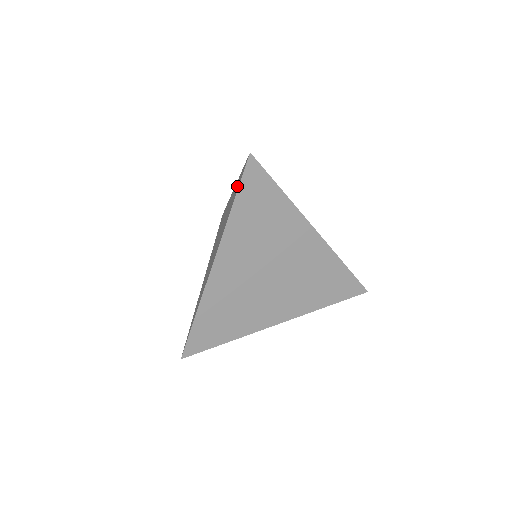
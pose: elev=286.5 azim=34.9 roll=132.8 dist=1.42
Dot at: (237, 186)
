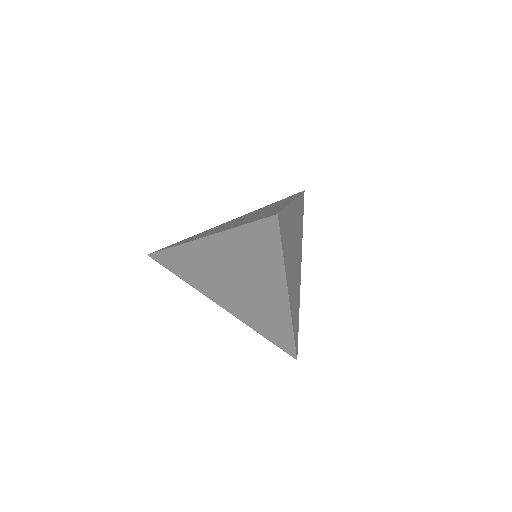
Dot at: (260, 240)
